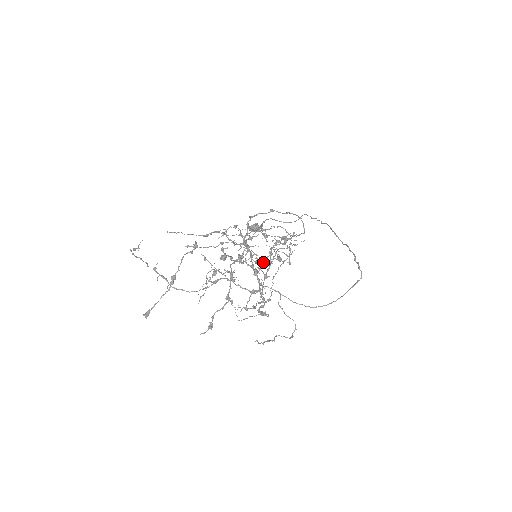
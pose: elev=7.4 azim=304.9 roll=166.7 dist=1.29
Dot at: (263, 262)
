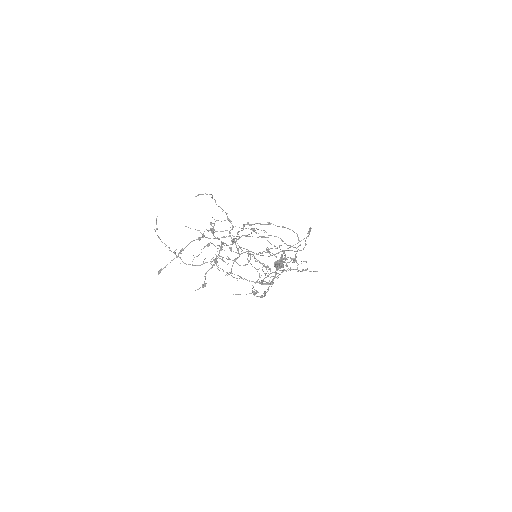
Dot at: (264, 264)
